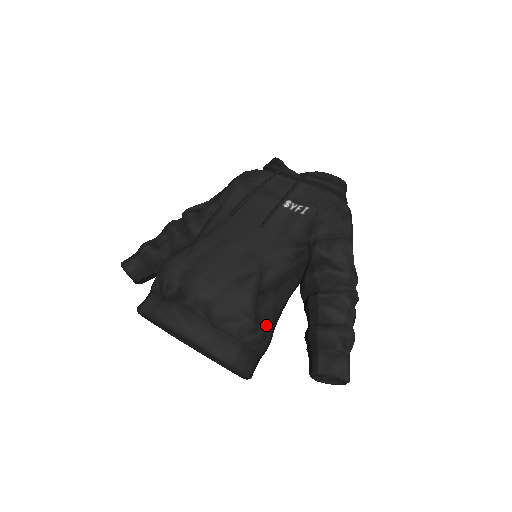
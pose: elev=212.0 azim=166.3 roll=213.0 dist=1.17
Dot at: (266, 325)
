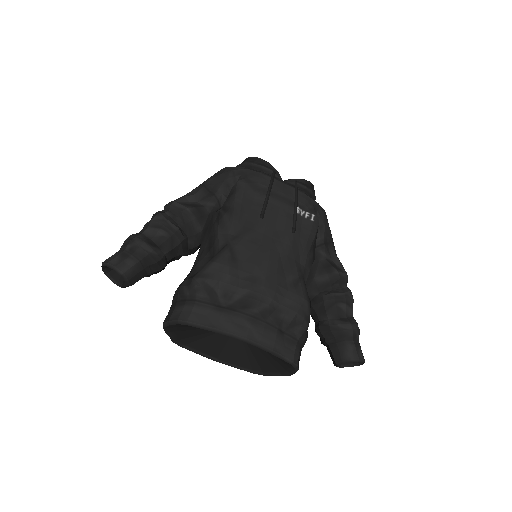
Dot at: occluded
